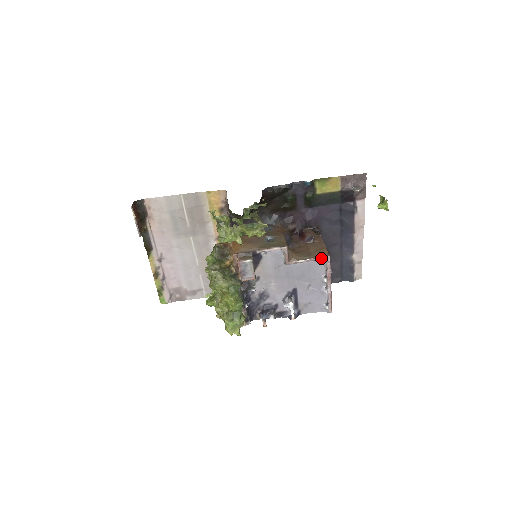
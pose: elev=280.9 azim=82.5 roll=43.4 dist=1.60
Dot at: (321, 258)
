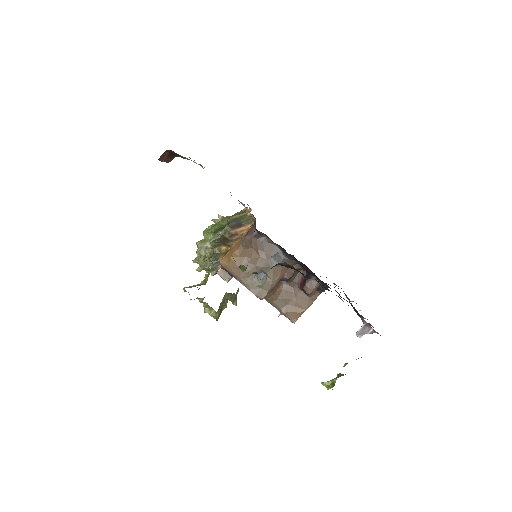
Dot at: (287, 317)
